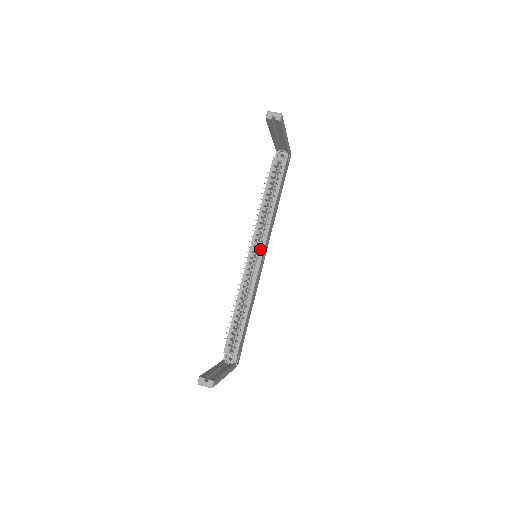
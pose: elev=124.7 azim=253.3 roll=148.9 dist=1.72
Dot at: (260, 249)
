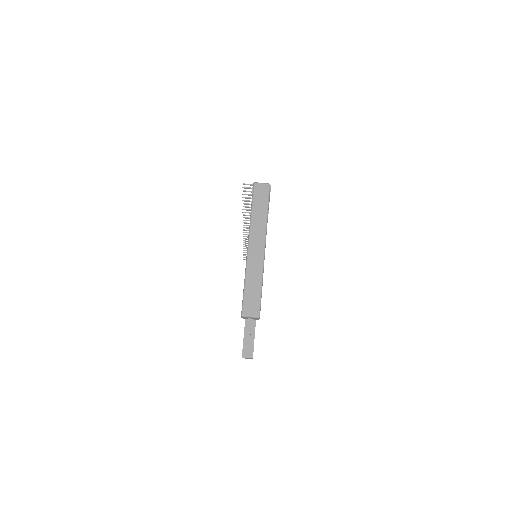
Dot at: occluded
